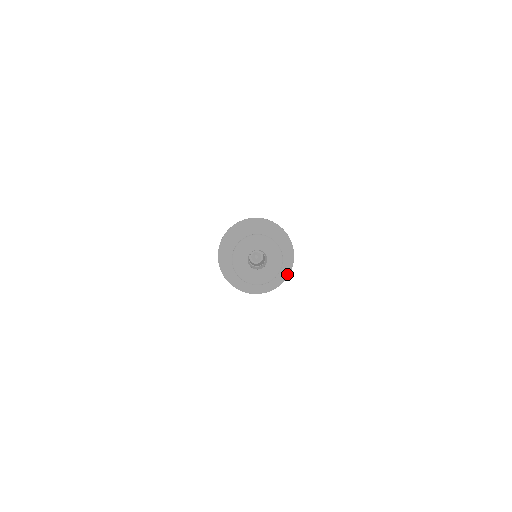
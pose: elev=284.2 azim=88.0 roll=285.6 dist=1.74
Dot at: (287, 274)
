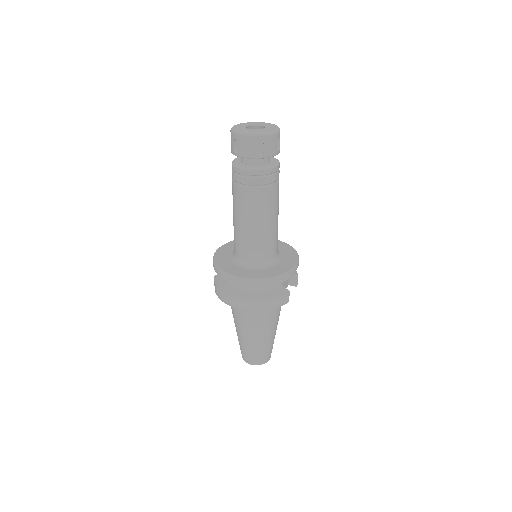
Dot at: (282, 273)
